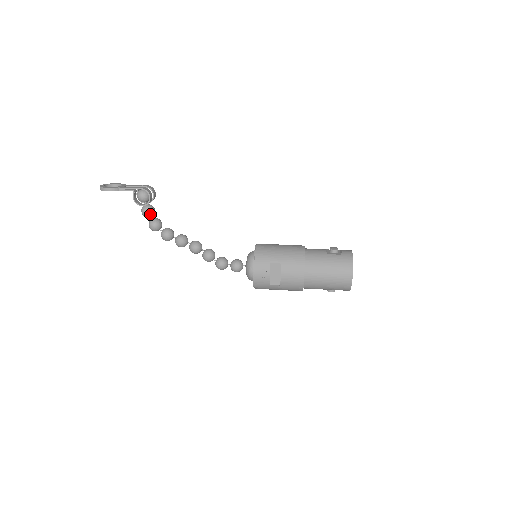
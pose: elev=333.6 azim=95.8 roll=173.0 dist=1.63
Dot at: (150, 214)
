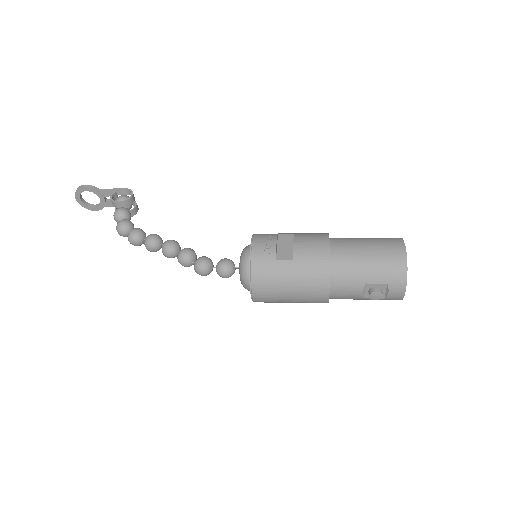
Dot at: (124, 213)
